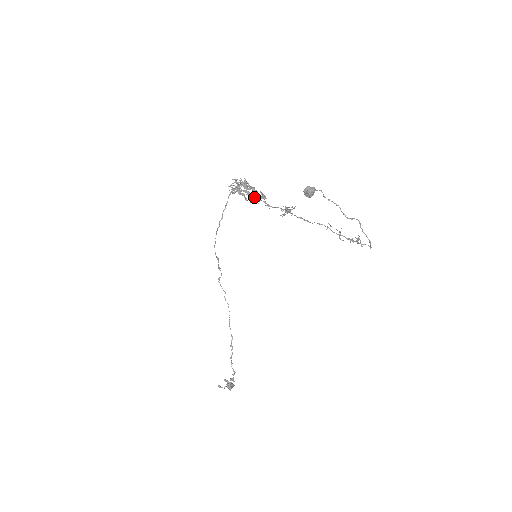
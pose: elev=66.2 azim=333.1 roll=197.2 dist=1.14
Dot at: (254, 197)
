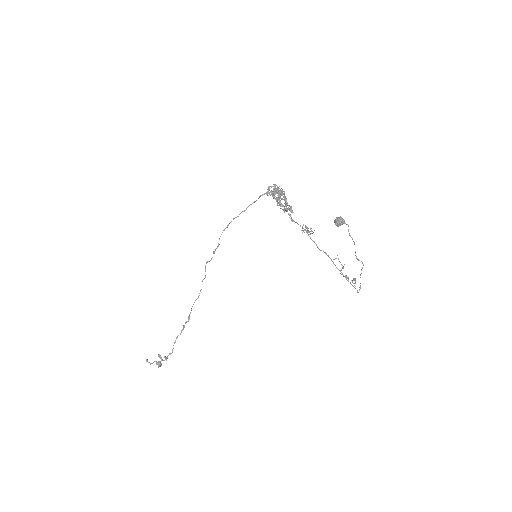
Dot at: occluded
